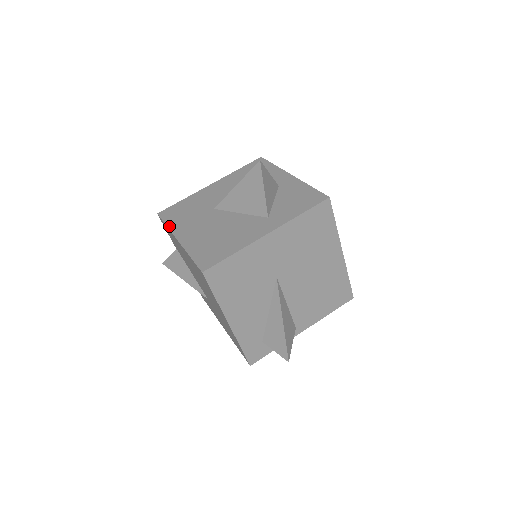
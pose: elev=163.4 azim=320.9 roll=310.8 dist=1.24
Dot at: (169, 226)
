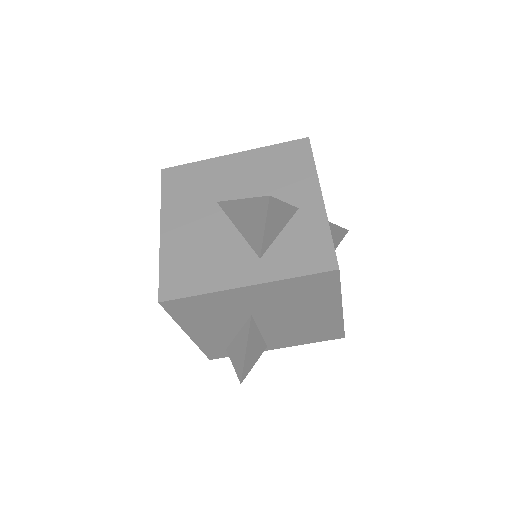
Dot at: (162, 201)
